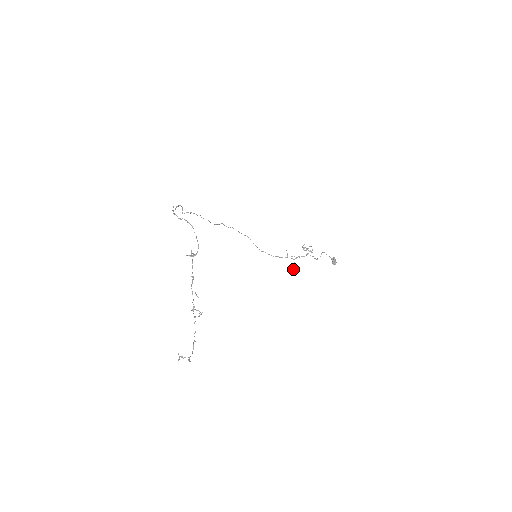
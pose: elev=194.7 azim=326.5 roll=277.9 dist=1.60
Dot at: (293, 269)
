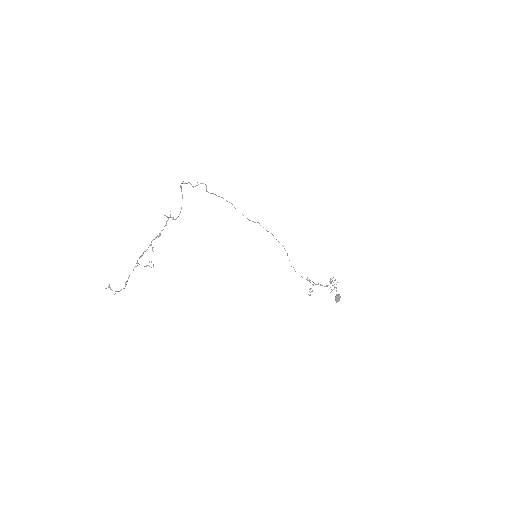
Dot at: (308, 294)
